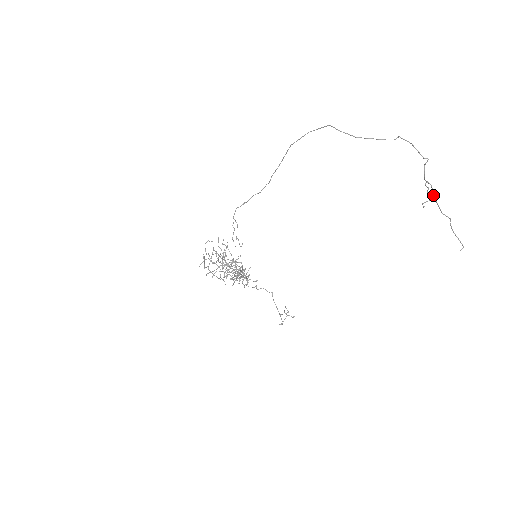
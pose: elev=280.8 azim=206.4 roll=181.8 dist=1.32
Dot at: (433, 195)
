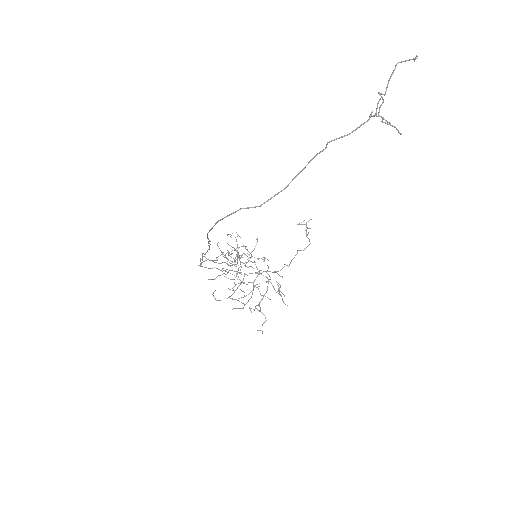
Dot at: occluded
